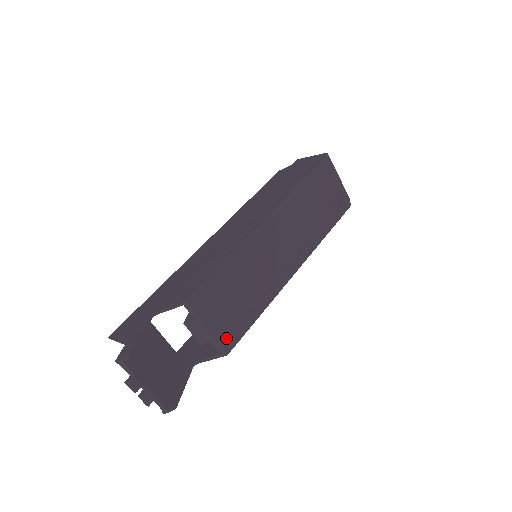
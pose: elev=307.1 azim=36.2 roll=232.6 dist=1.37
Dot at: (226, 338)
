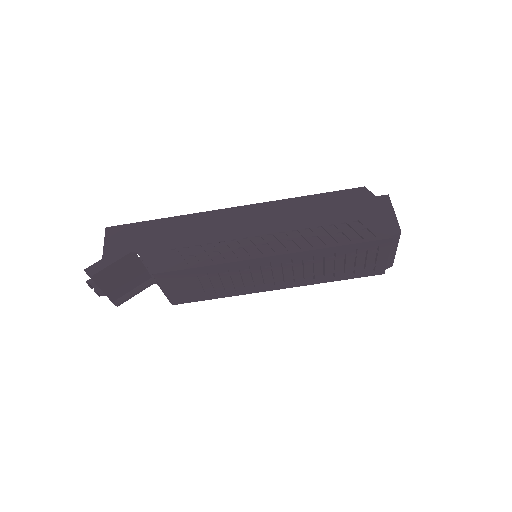
Dot at: (177, 298)
